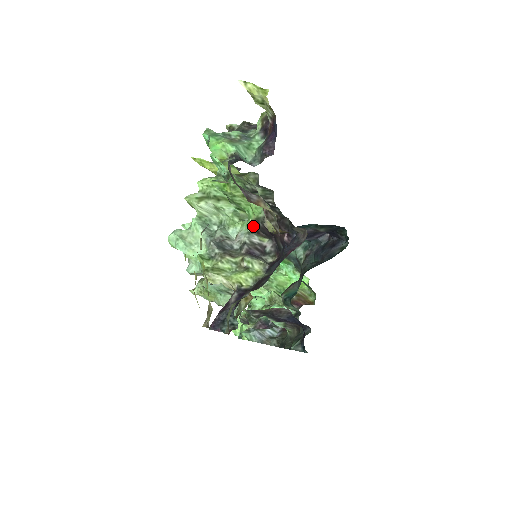
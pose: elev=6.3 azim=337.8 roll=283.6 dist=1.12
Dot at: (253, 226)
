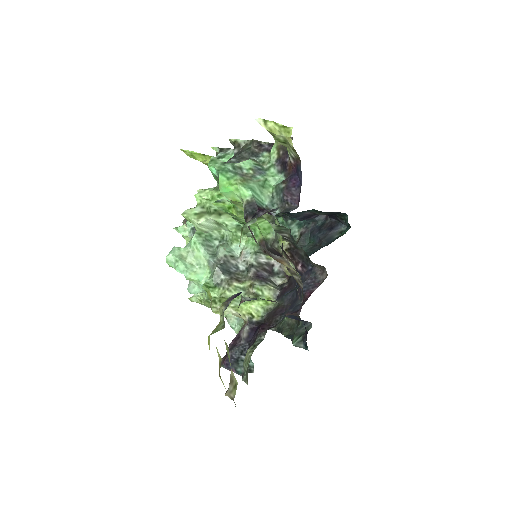
Dot at: occluded
